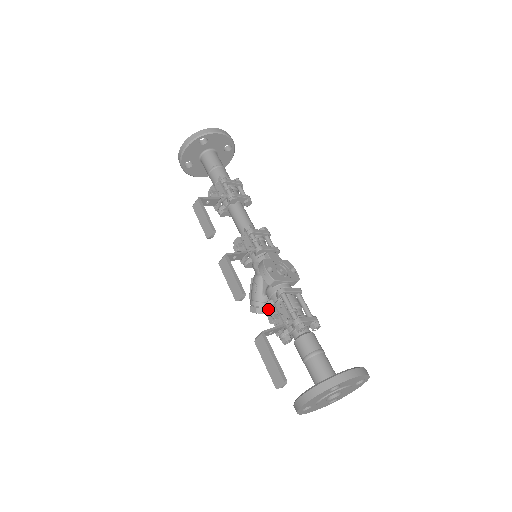
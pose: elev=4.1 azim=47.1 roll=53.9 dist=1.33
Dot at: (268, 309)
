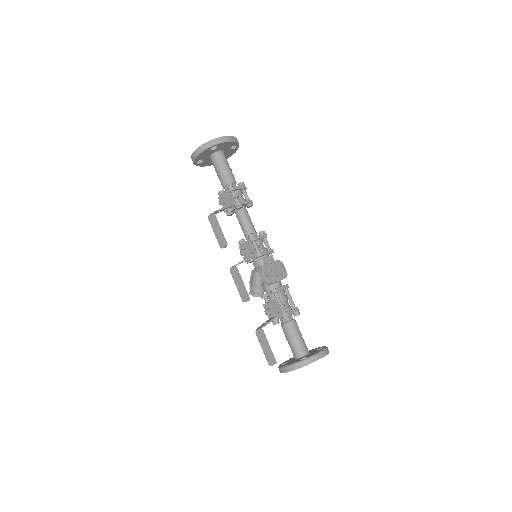
Dot at: (264, 299)
